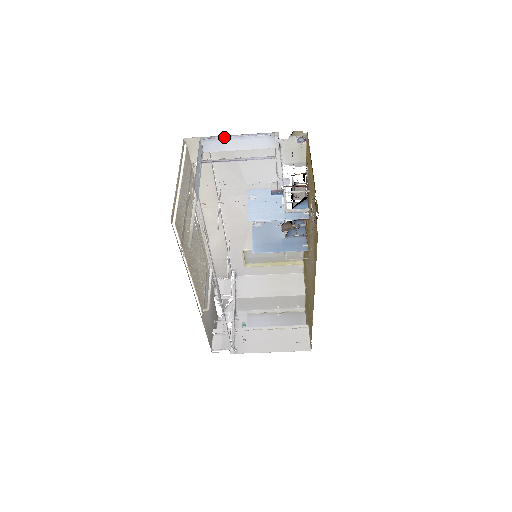
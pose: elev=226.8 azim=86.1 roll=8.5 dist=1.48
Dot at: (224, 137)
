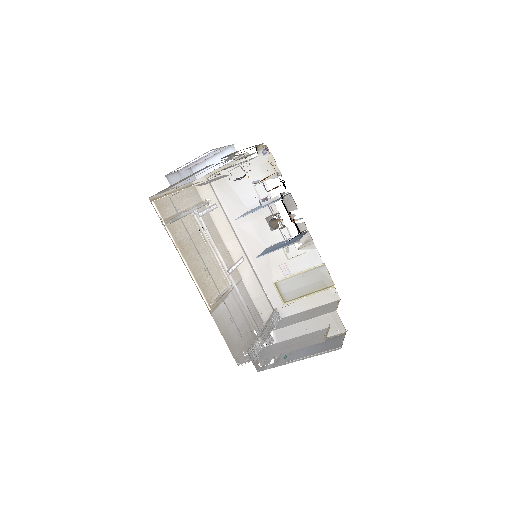
Dot at: (203, 160)
